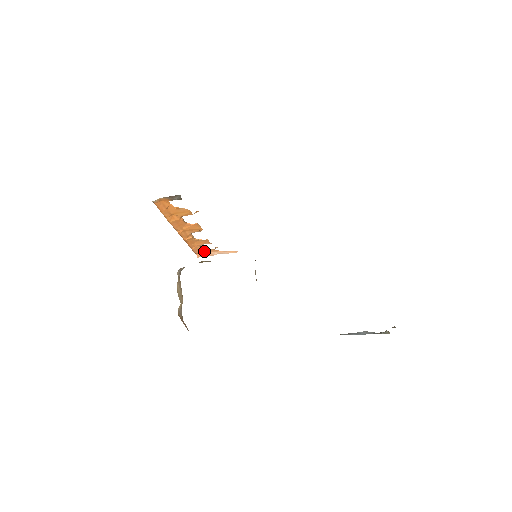
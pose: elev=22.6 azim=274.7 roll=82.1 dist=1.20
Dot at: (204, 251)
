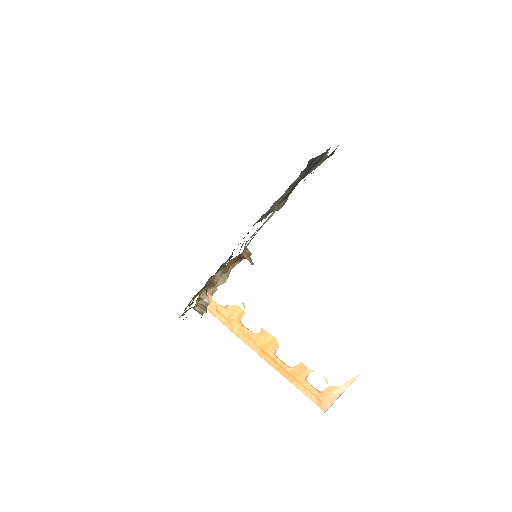
Dot at: (323, 397)
